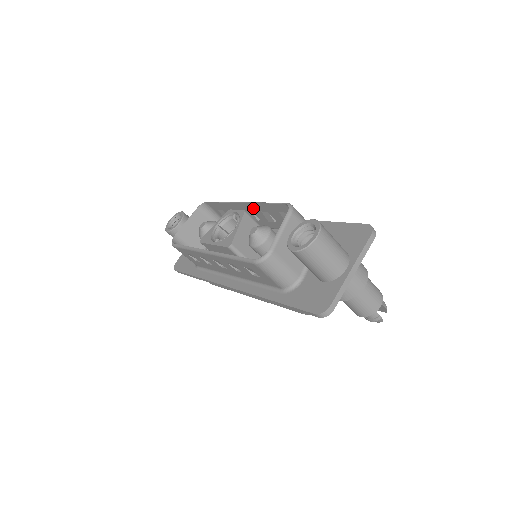
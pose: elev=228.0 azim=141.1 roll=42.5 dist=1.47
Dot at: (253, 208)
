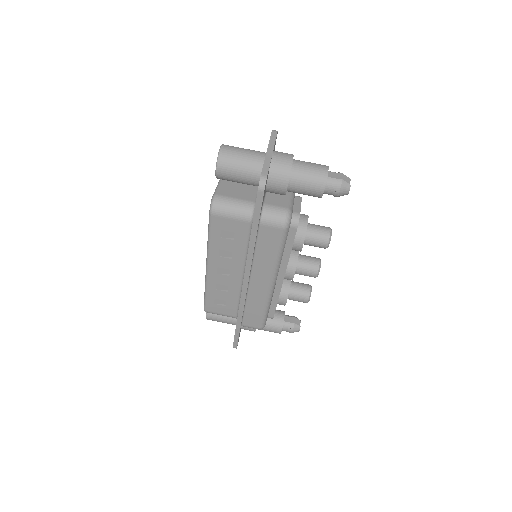
Dot at: occluded
